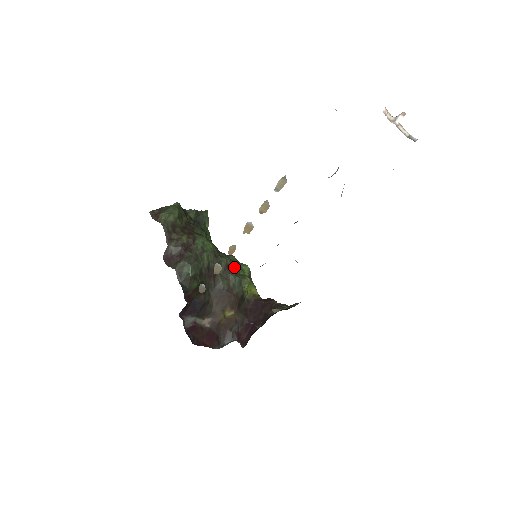
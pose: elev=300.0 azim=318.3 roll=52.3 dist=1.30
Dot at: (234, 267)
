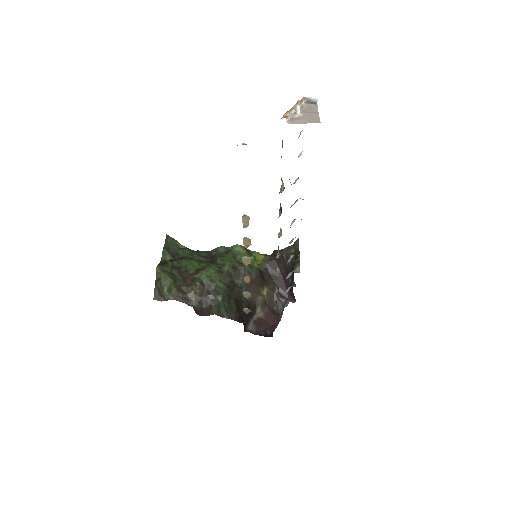
Dot at: (235, 261)
